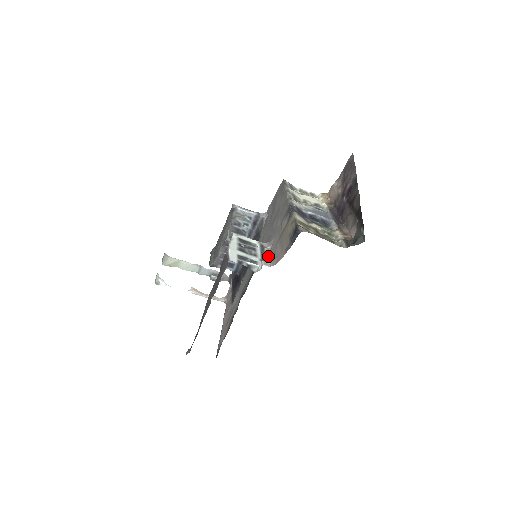
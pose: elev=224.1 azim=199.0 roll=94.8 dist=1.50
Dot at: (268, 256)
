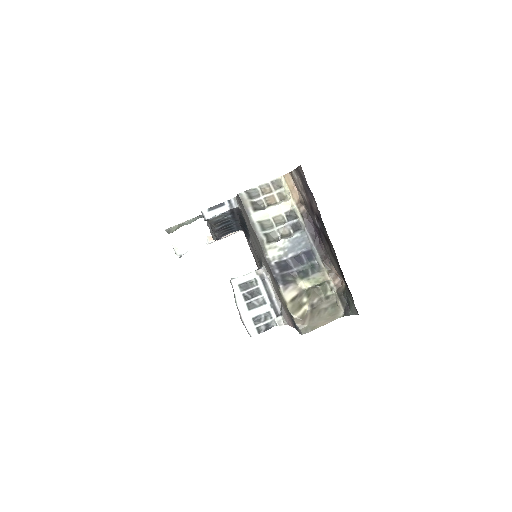
Dot at: (274, 293)
